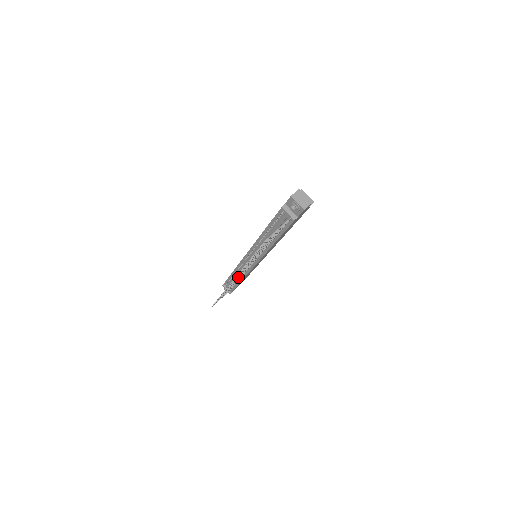
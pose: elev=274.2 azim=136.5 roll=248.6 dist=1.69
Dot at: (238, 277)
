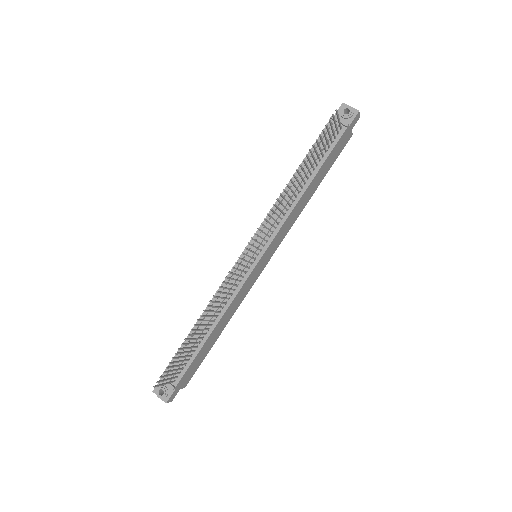
Dot at: (239, 269)
